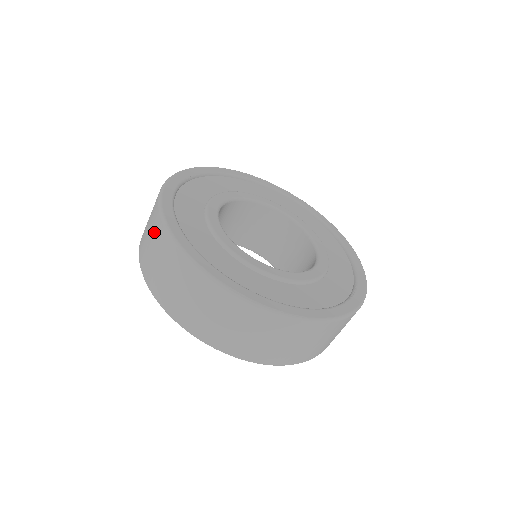
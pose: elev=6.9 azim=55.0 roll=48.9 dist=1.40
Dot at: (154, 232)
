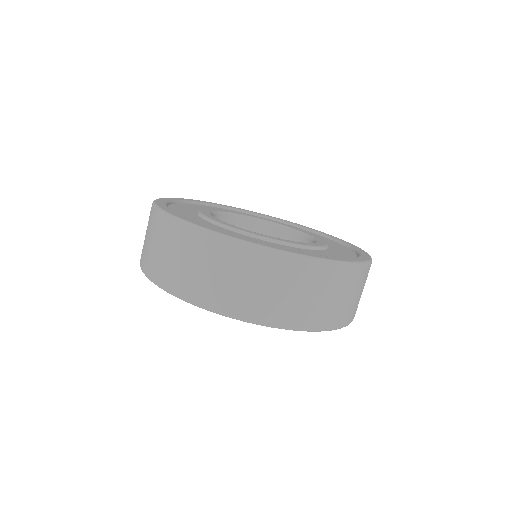
Dot at: (261, 271)
